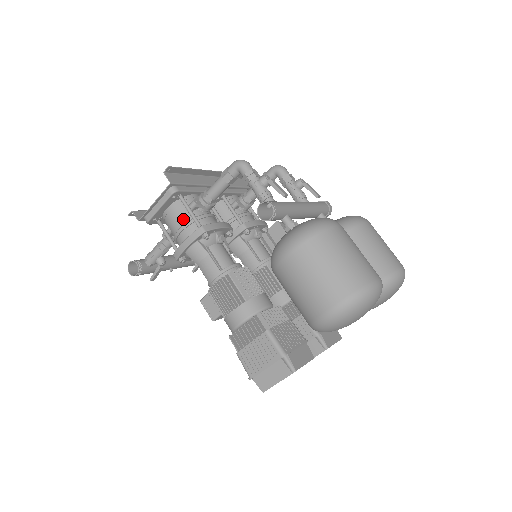
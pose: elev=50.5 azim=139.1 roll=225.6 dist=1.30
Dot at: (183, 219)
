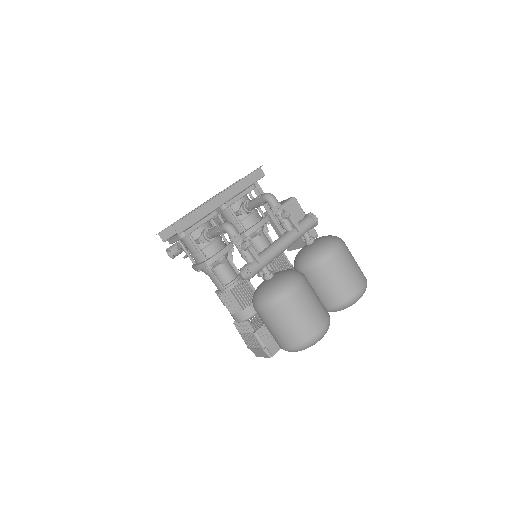
Dot at: (194, 249)
